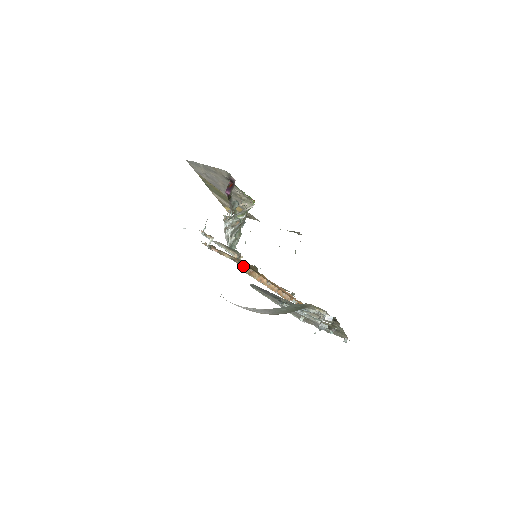
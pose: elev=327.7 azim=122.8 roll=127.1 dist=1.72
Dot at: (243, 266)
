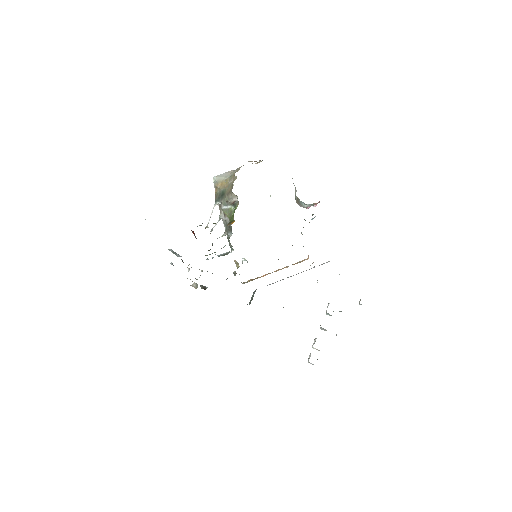
Dot at: (241, 282)
